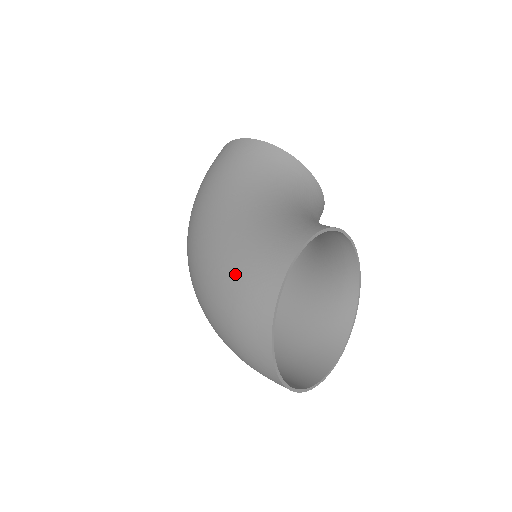
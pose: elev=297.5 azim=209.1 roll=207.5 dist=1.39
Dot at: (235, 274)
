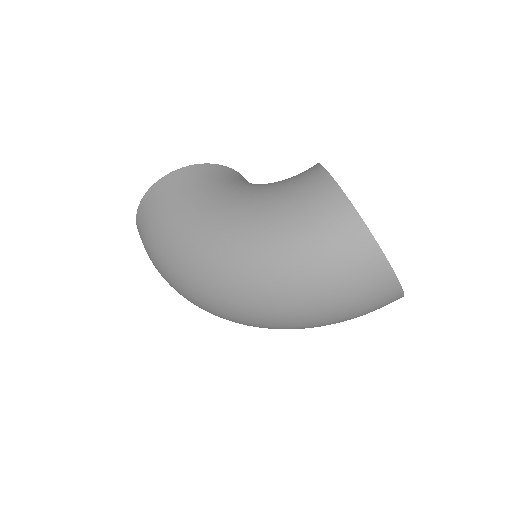
Dot at: (300, 237)
